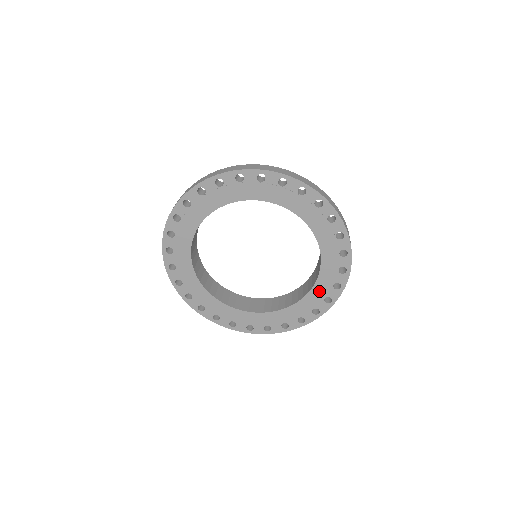
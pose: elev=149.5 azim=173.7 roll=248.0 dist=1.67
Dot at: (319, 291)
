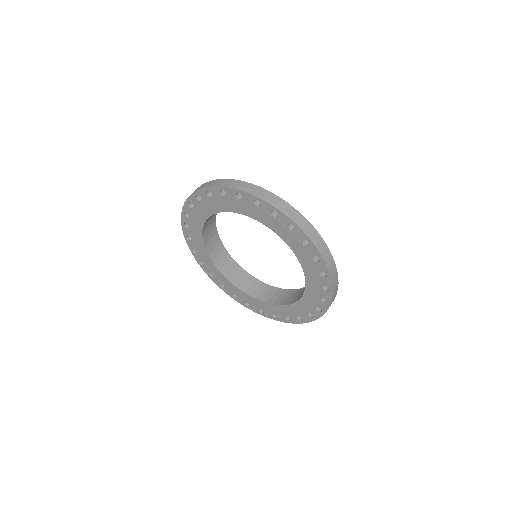
Dot at: (263, 306)
